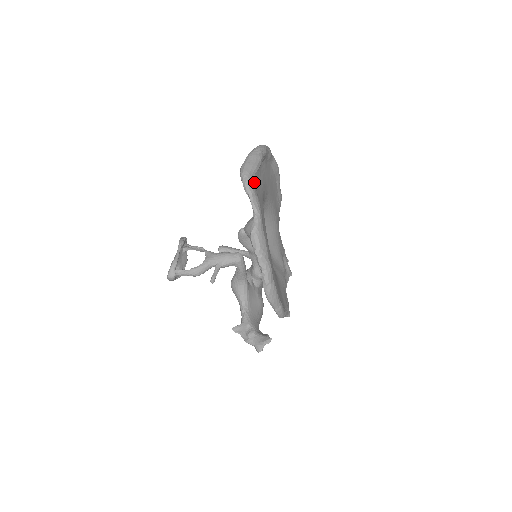
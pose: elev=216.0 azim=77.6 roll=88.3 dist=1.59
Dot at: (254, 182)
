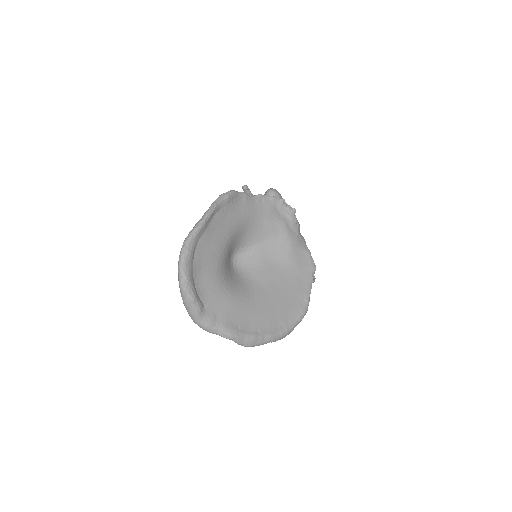
Dot at: (208, 321)
